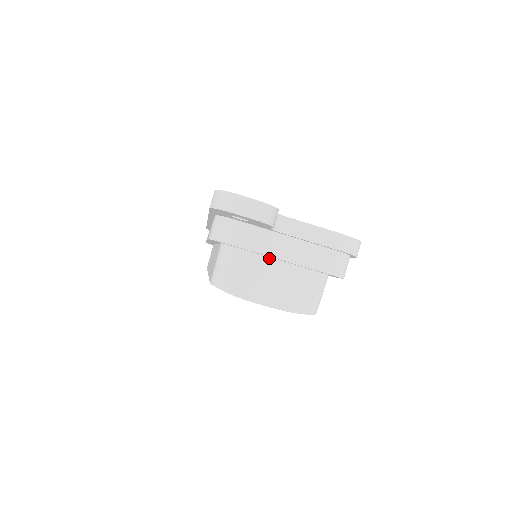
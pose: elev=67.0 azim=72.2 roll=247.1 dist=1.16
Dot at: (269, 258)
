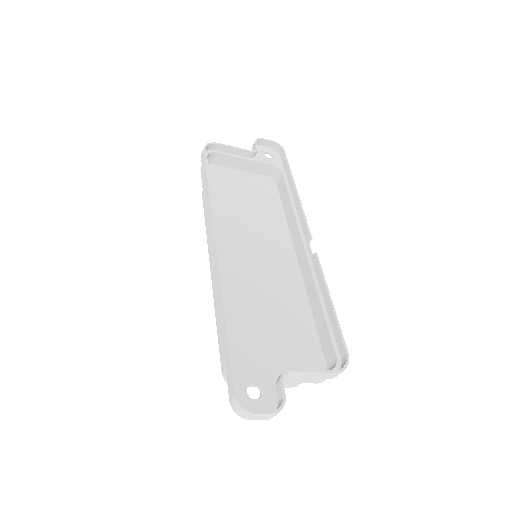
Dot at: occluded
